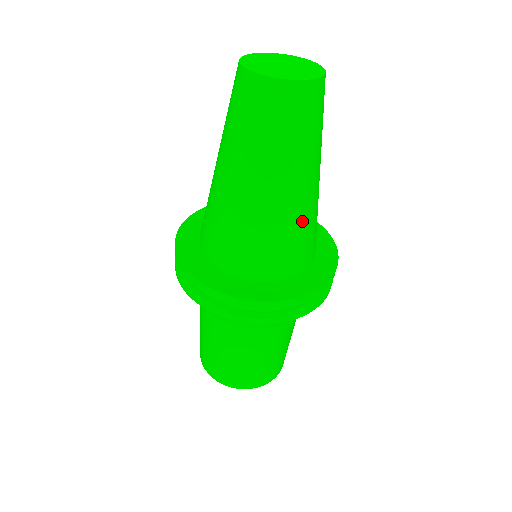
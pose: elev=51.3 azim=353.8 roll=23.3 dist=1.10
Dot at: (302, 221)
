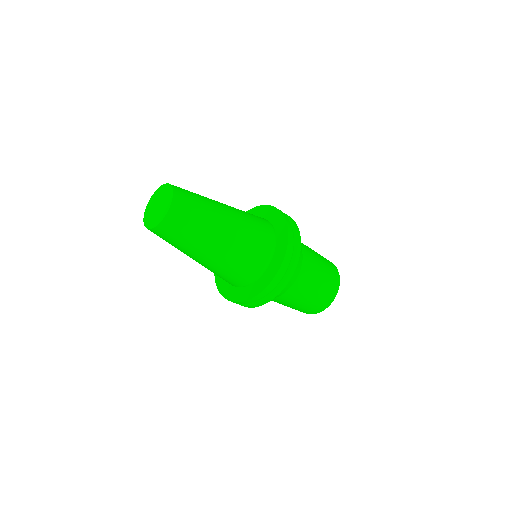
Dot at: (244, 234)
